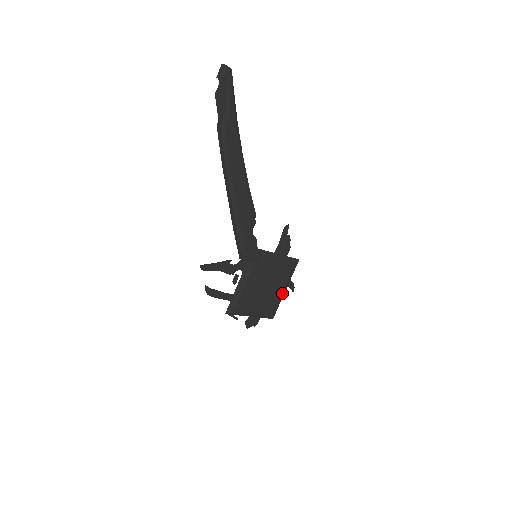
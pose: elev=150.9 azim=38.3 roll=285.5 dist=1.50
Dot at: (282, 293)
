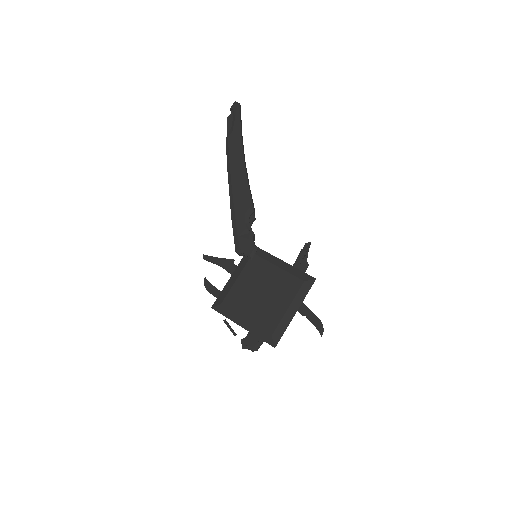
Dot at: (288, 313)
